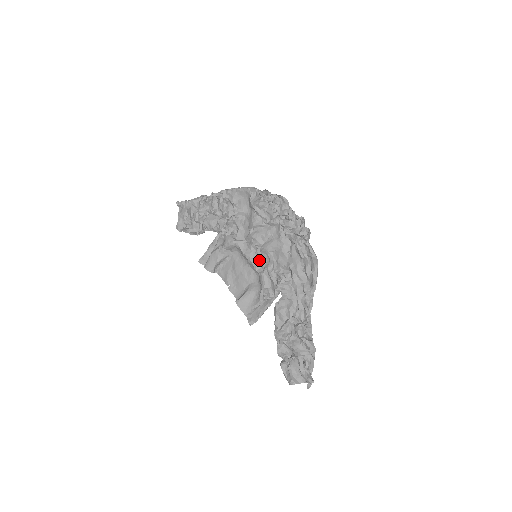
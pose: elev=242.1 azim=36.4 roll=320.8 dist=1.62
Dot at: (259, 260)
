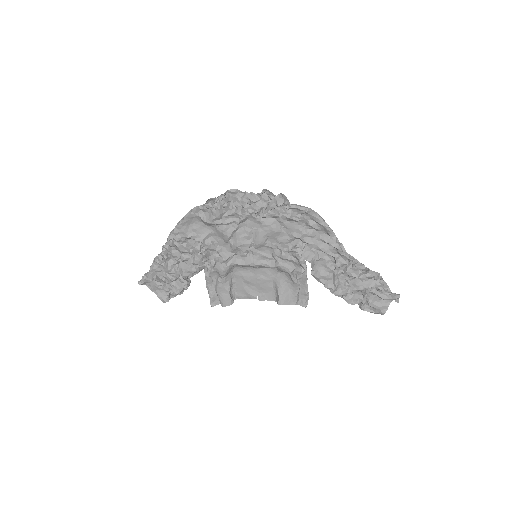
Dot at: (262, 256)
